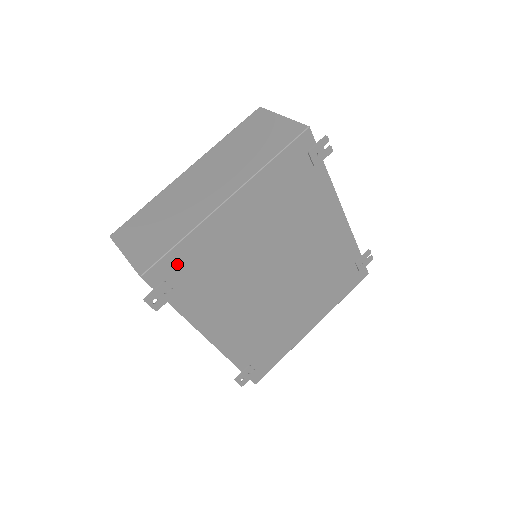
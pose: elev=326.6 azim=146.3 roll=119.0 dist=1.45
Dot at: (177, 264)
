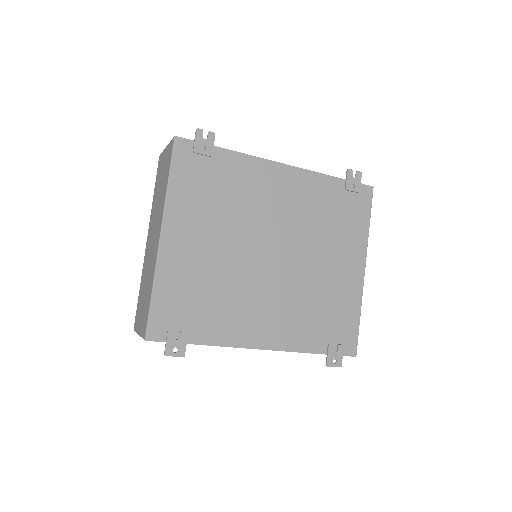
Dot at: (167, 311)
